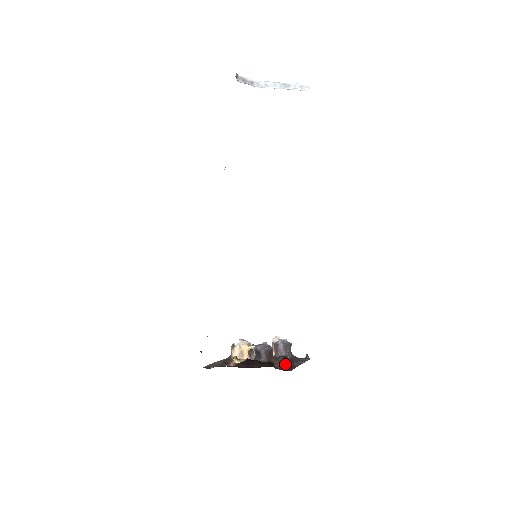
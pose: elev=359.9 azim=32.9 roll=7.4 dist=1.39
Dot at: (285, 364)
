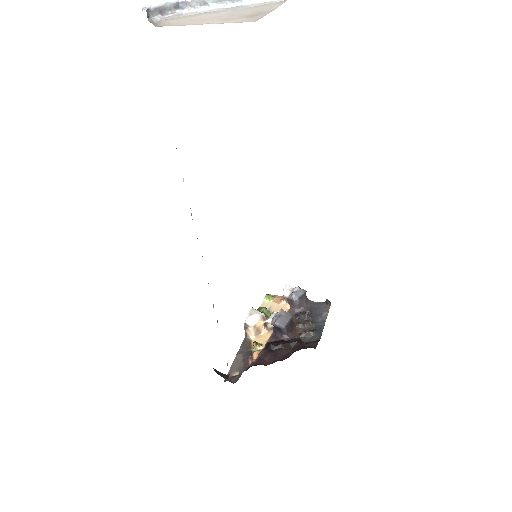
Dot at: (311, 331)
